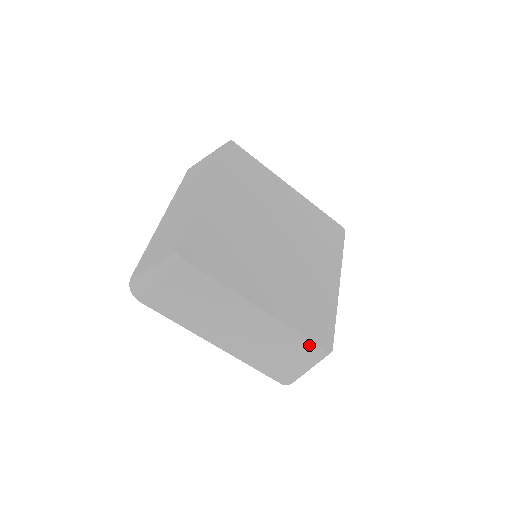
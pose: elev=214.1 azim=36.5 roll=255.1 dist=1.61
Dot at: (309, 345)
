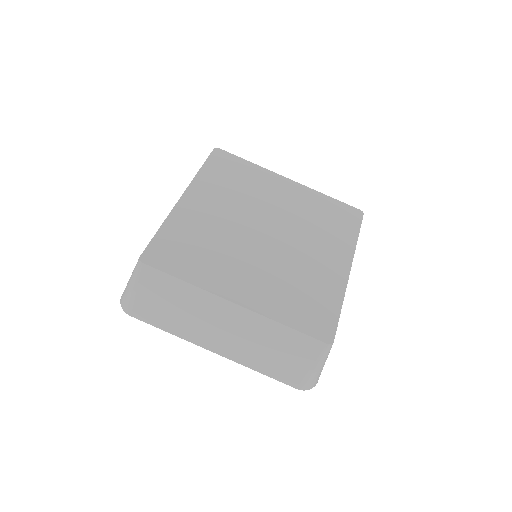
Dot at: (303, 338)
